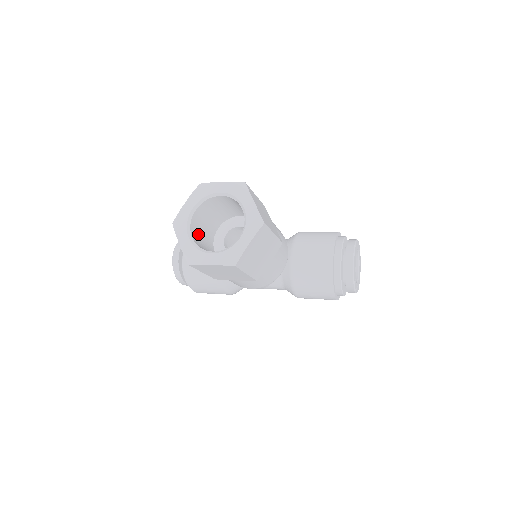
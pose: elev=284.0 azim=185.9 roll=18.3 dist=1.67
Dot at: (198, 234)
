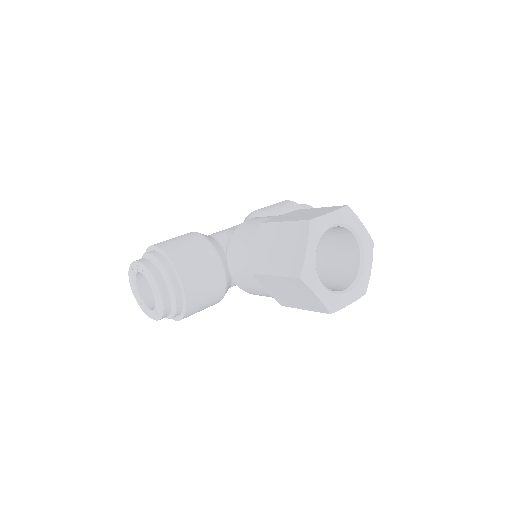
Dot at: occluded
